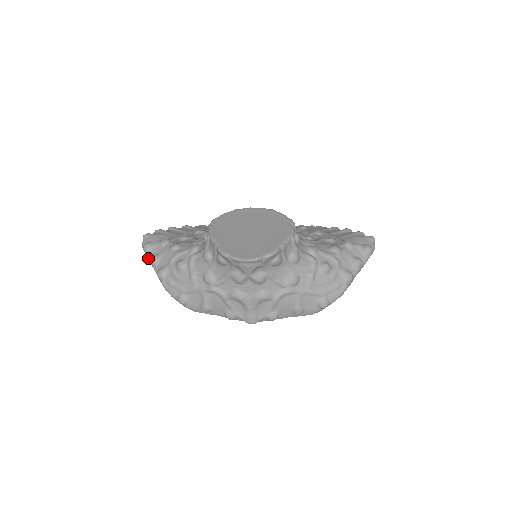
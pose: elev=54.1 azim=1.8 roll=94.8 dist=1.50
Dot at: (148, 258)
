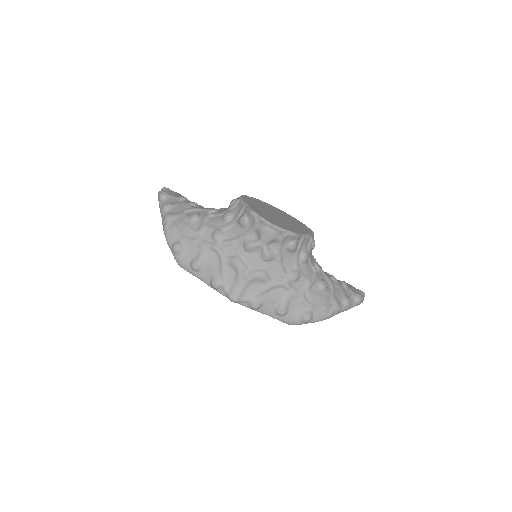
Dot at: (160, 203)
